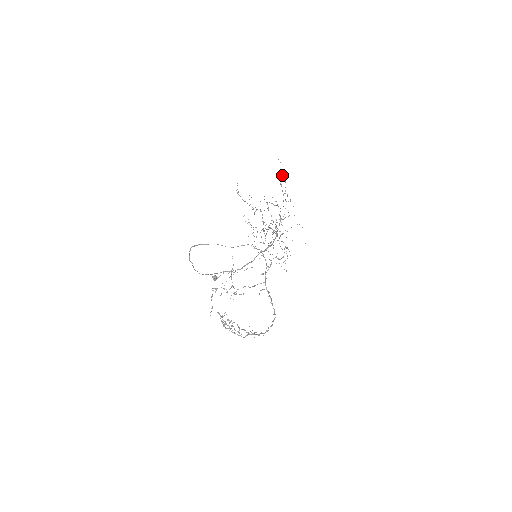
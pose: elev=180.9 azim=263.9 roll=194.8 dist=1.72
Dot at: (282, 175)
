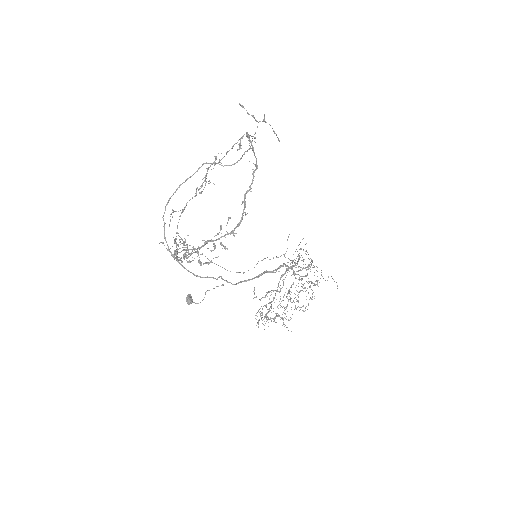
Dot at: occluded
